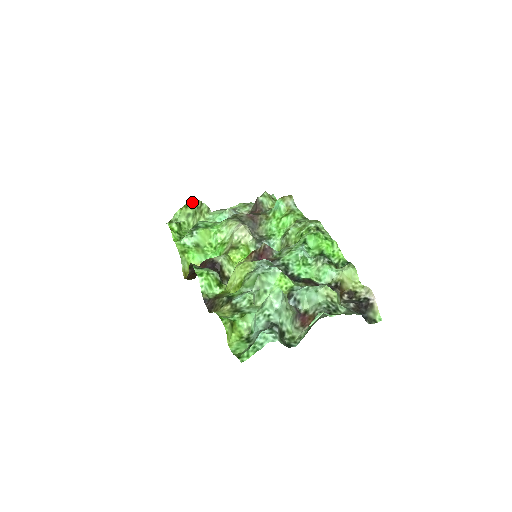
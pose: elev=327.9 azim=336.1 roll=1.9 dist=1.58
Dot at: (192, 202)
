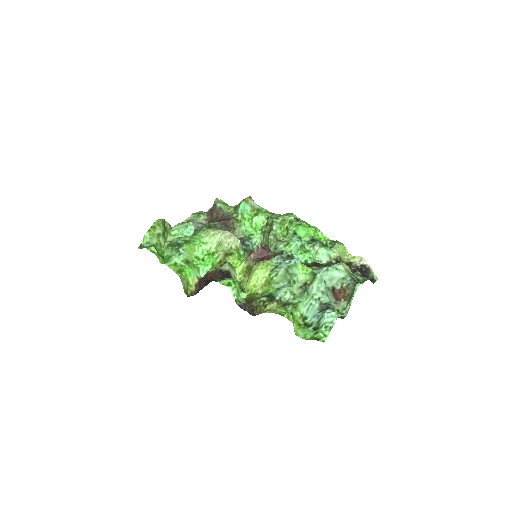
Dot at: (158, 222)
